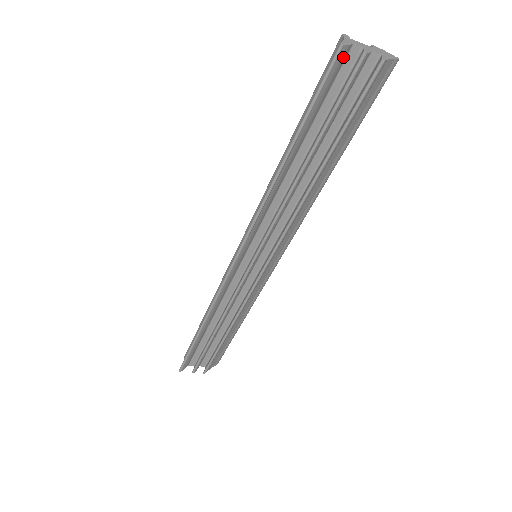
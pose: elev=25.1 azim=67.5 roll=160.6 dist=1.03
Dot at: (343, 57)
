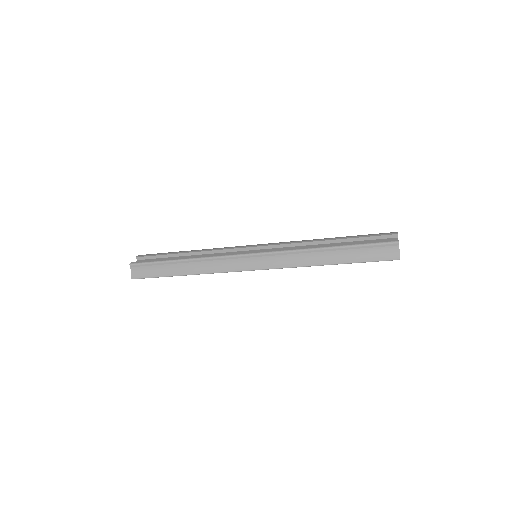
Dot at: (393, 254)
